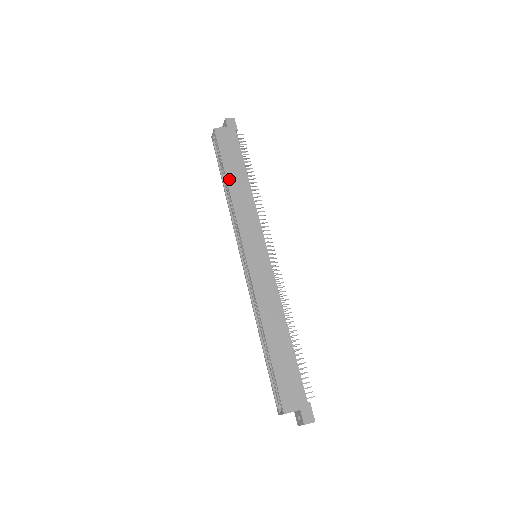
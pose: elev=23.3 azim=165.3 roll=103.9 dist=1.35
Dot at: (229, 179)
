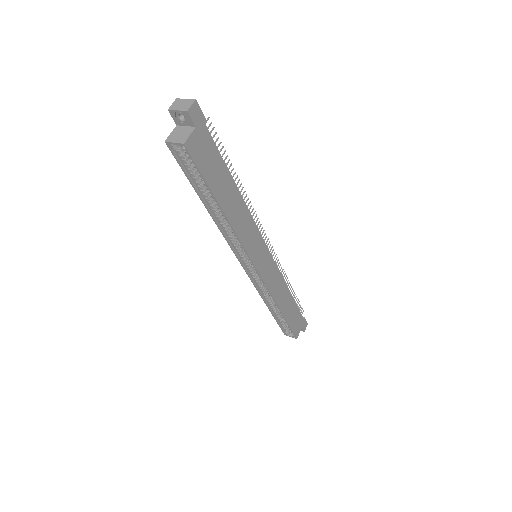
Dot at: (224, 207)
